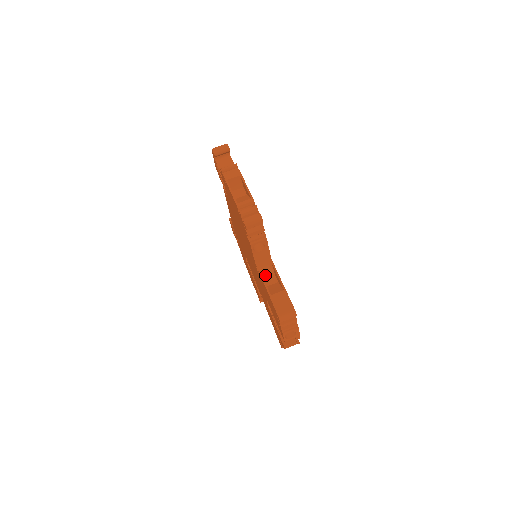
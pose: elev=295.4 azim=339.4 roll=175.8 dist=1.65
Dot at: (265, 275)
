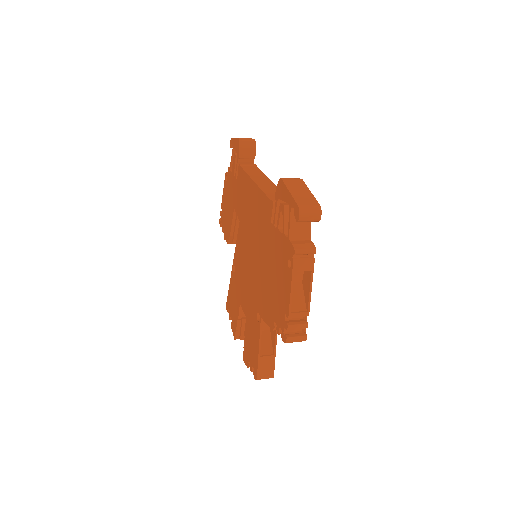
Dot at: occluded
